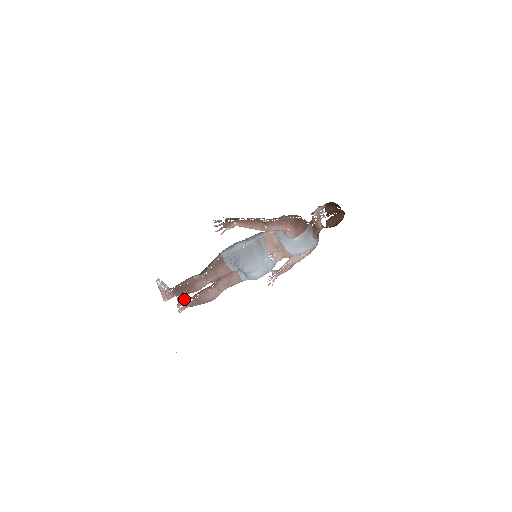
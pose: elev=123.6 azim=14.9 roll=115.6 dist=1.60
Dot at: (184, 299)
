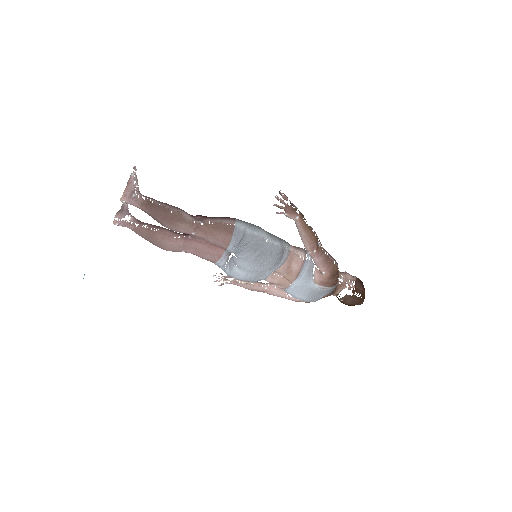
Dot at: occluded
